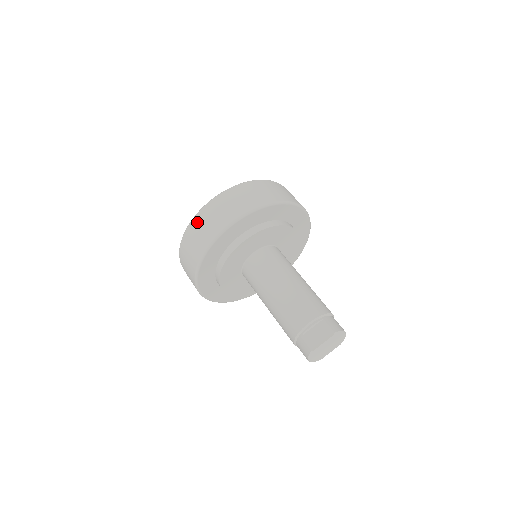
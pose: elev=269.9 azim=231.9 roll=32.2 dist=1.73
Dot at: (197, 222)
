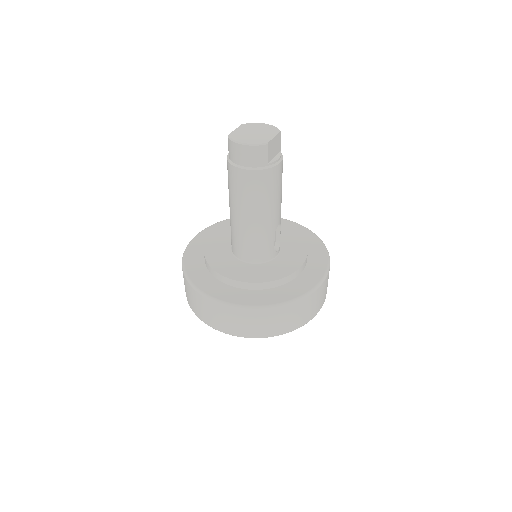
Dot at: occluded
